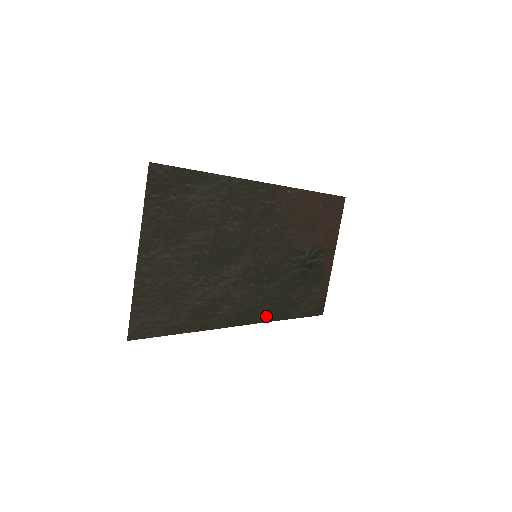
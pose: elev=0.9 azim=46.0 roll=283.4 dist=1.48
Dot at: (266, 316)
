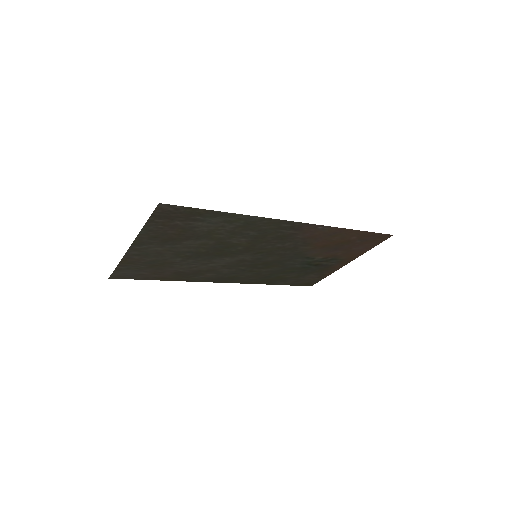
Dot at: (249, 281)
